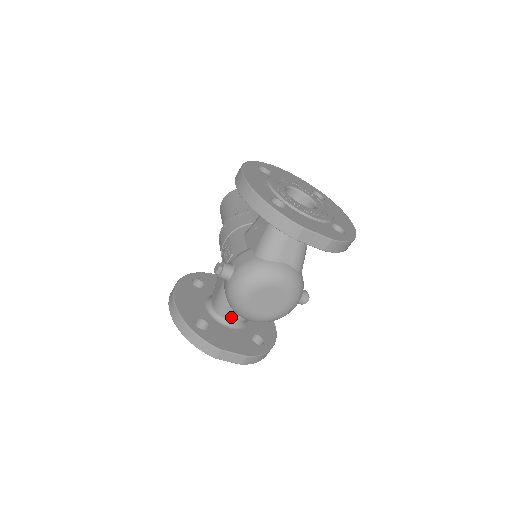
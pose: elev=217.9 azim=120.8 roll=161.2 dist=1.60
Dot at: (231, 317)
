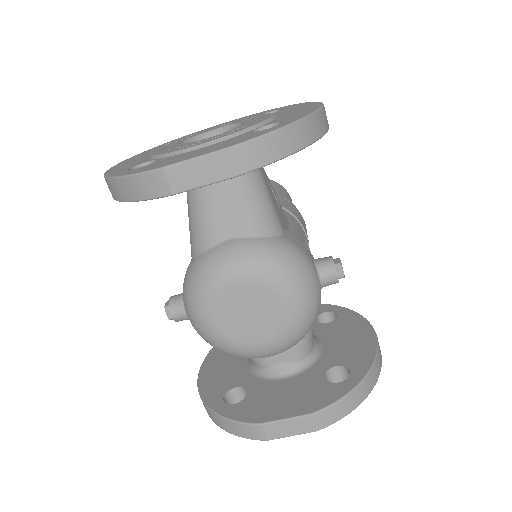
Dot at: (276, 362)
